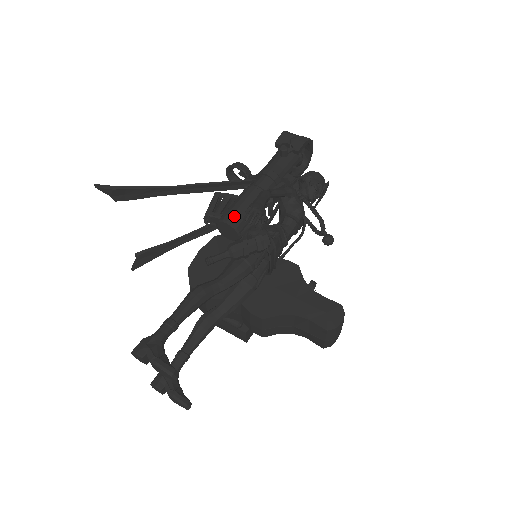
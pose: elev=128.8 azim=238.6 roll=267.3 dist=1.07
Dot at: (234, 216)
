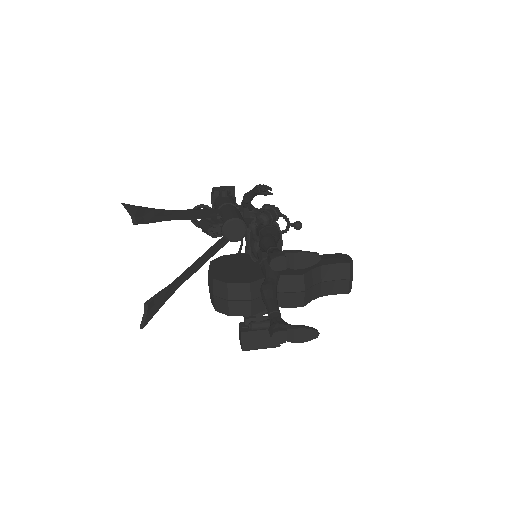
Dot at: (235, 216)
